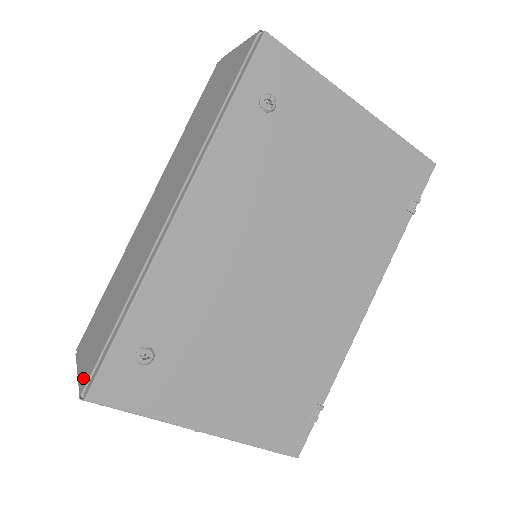
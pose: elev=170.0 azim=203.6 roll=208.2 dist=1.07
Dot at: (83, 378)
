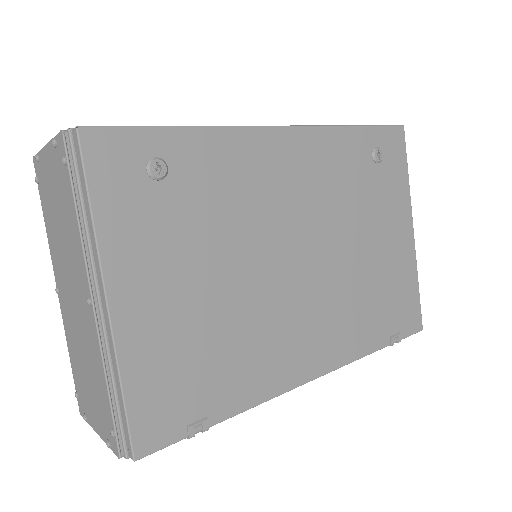
Dot at: occluded
